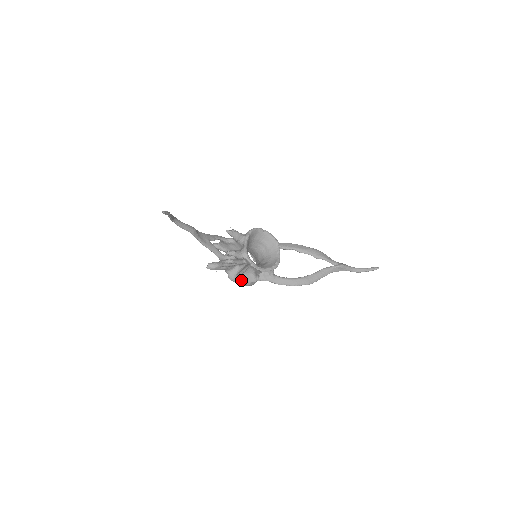
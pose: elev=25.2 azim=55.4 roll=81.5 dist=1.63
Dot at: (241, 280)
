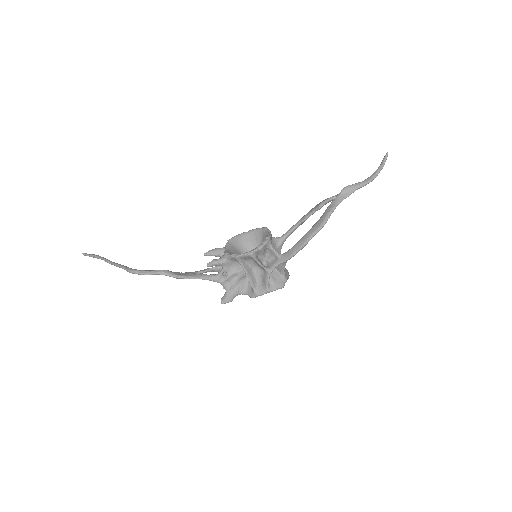
Dot at: (261, 289)
